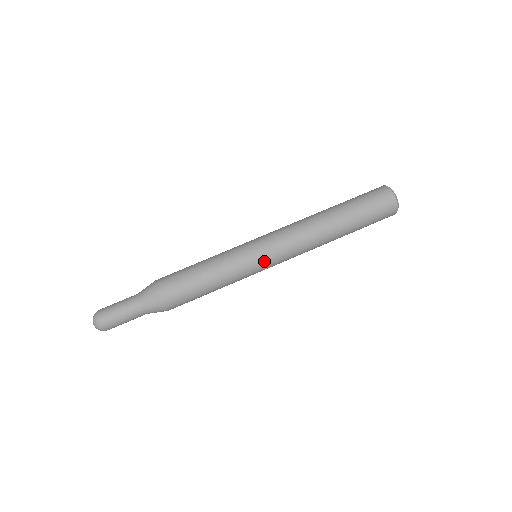
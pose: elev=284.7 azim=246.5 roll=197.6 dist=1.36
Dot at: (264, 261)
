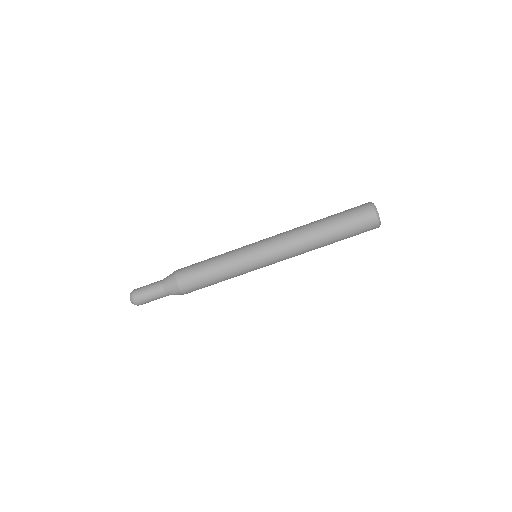
Dot at: (259, 260)
